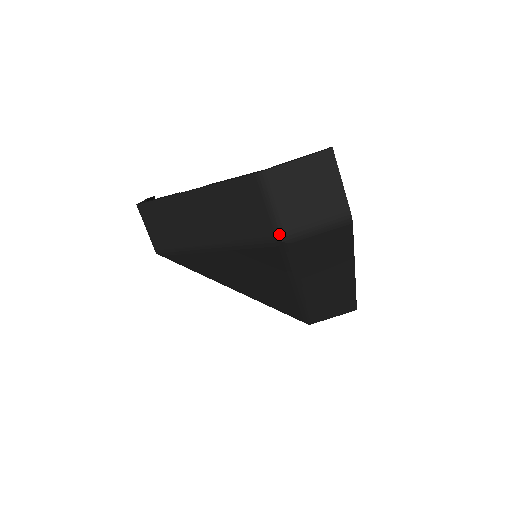
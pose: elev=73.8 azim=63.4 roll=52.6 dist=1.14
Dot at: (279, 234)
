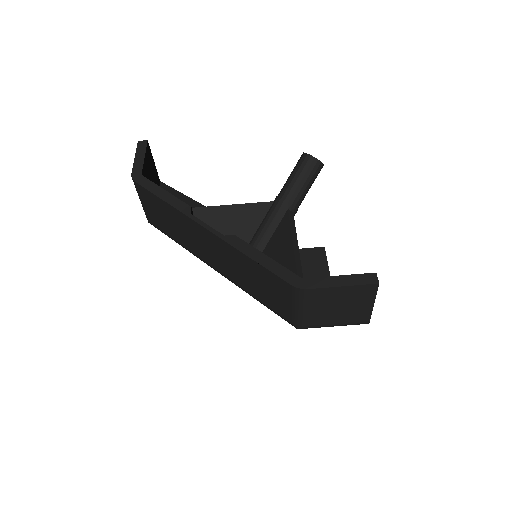
Dot at: (296, 325)
